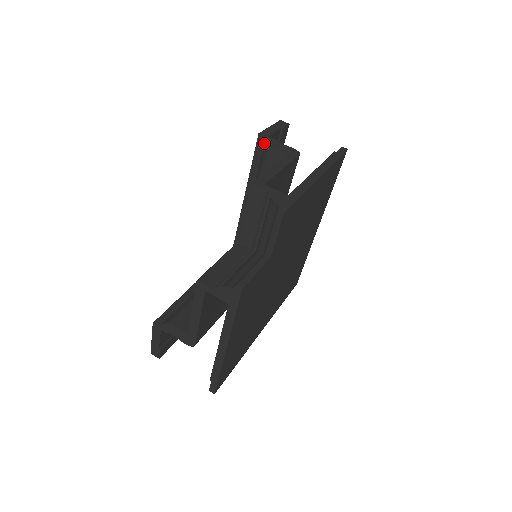
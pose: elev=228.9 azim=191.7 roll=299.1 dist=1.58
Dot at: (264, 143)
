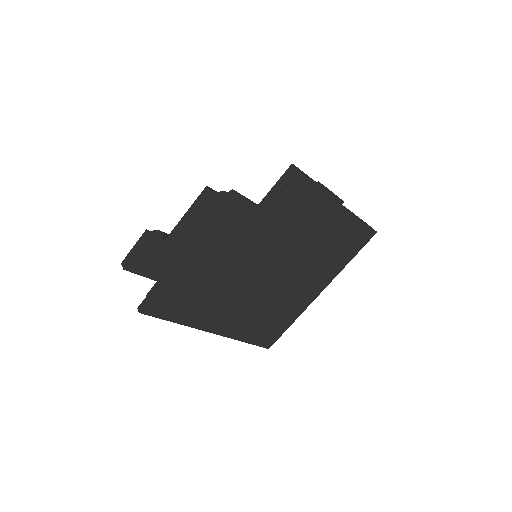
Dot at: occluded
